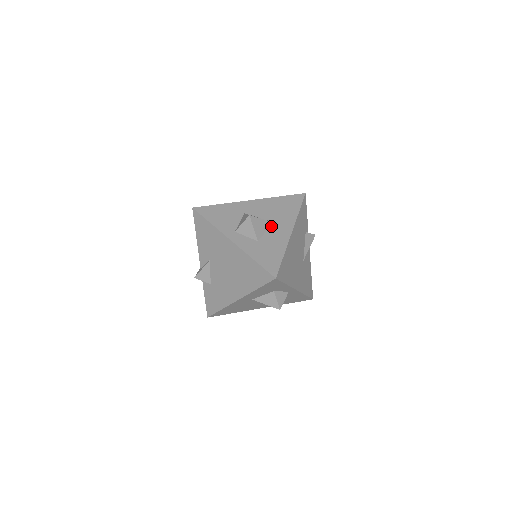
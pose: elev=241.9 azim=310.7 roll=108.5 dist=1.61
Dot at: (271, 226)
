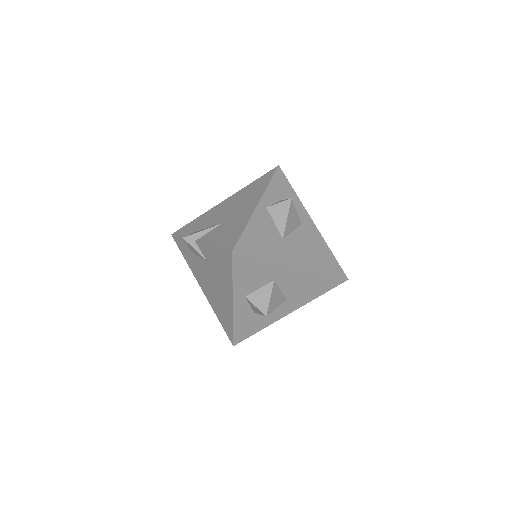
Dot at: occluded
